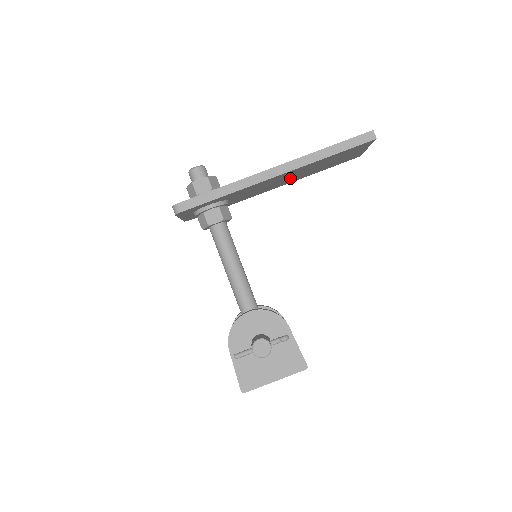
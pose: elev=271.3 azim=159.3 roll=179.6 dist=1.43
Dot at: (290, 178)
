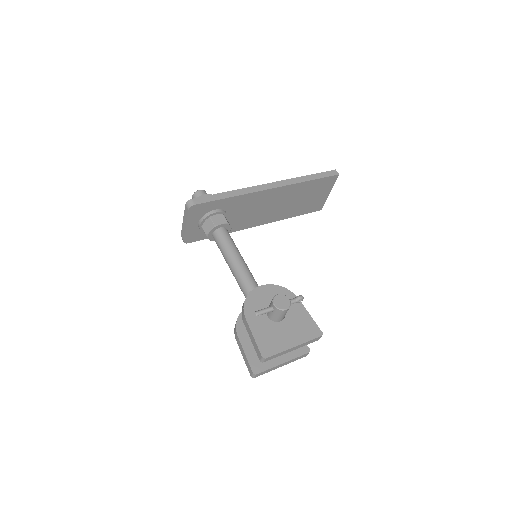
Dot at: (275, 209)
